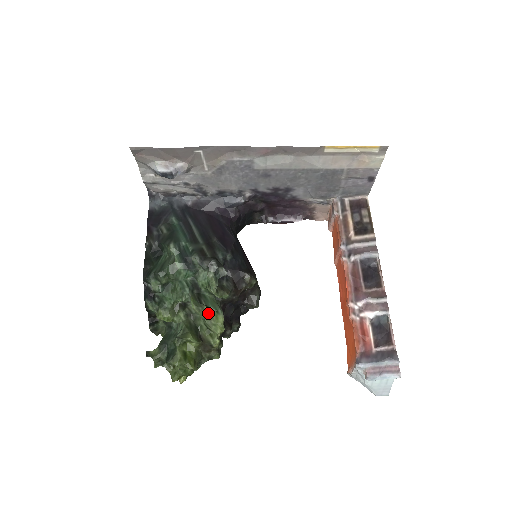
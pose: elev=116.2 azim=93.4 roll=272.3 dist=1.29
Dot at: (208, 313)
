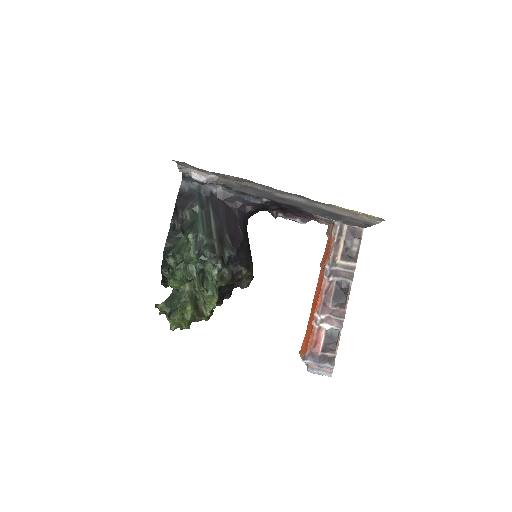
Dot at: (206, 295)
